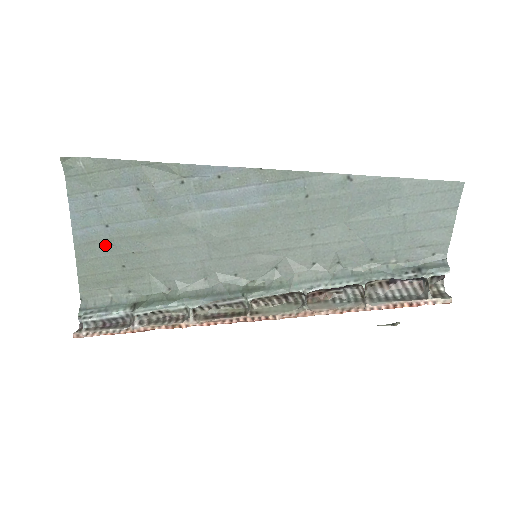
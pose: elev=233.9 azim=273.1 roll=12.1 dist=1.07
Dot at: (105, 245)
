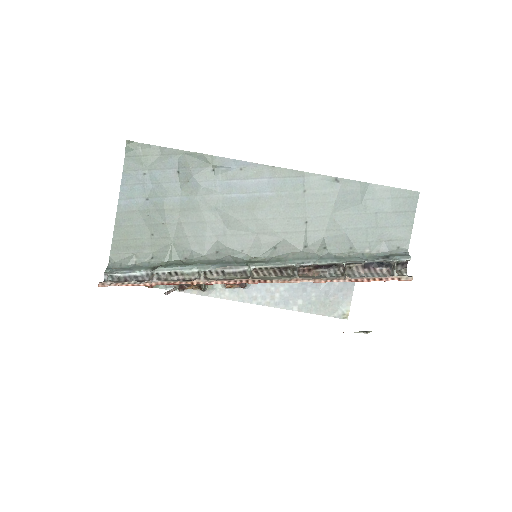
Dot at: (142, 215)
